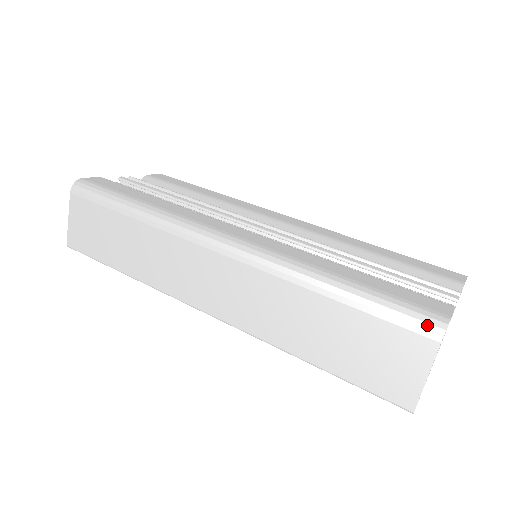
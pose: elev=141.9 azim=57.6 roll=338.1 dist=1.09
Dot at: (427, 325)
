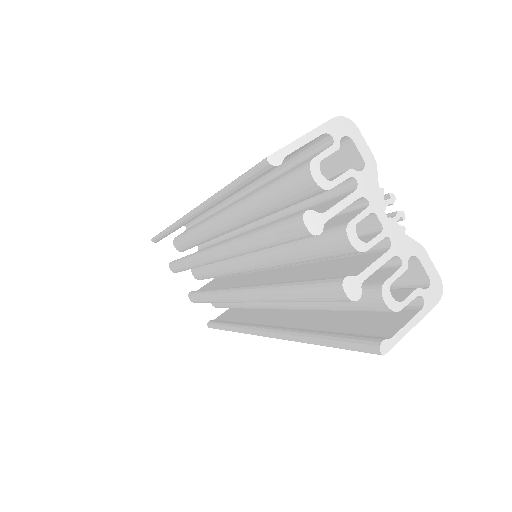
Dot at: occluded
